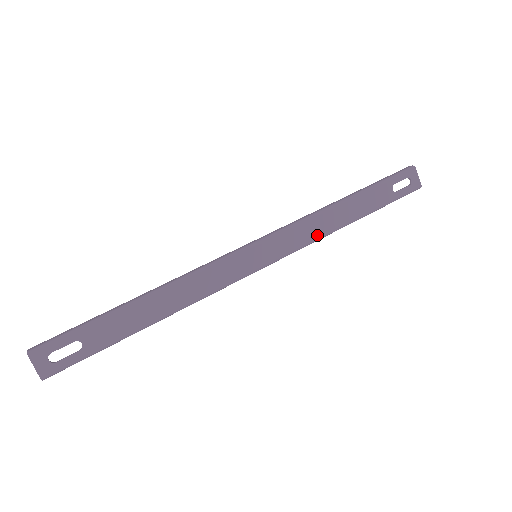
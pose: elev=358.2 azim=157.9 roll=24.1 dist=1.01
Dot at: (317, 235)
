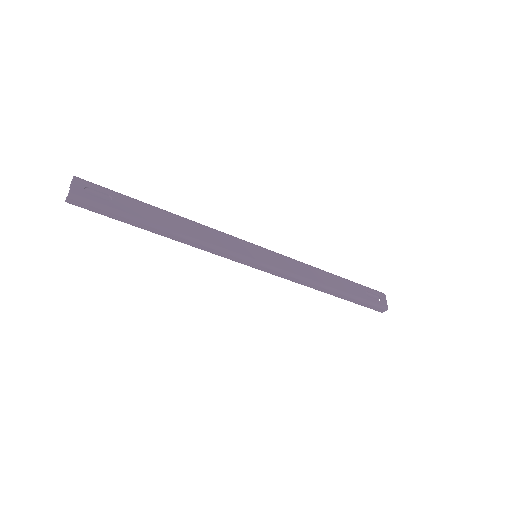
Dot at: (304, 276)
